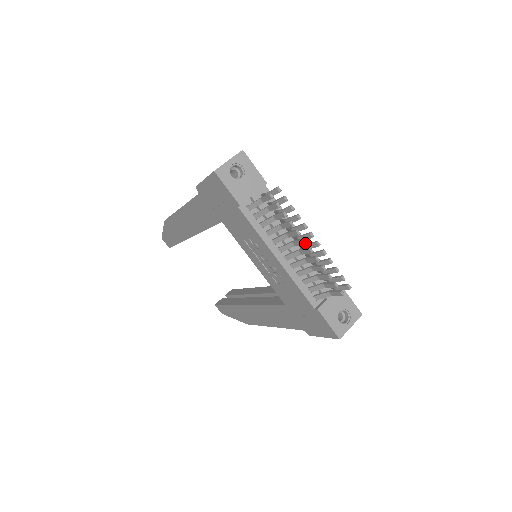
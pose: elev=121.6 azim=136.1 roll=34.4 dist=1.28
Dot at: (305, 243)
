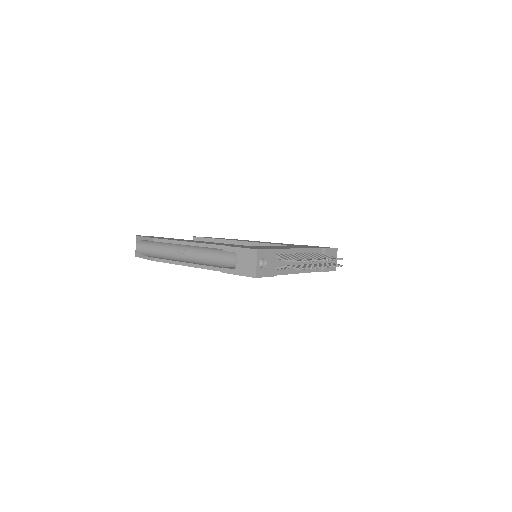
Dot at: occluded
